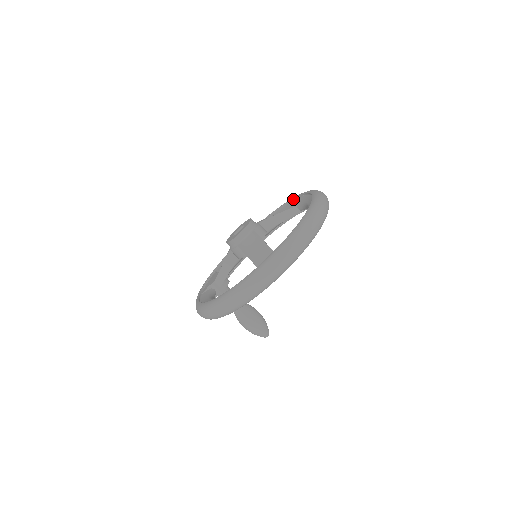
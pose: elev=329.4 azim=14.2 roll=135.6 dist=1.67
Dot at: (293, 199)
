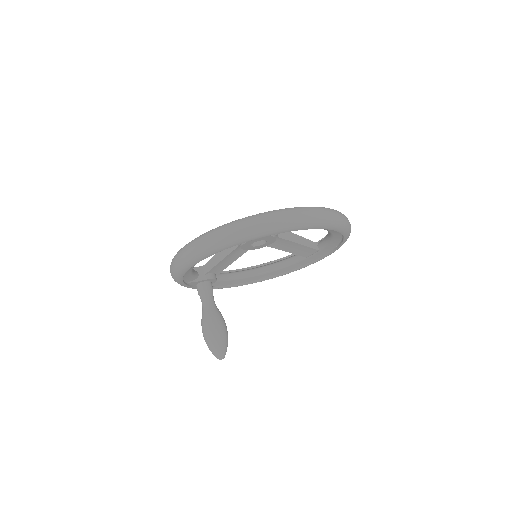
Dot at: occluded
